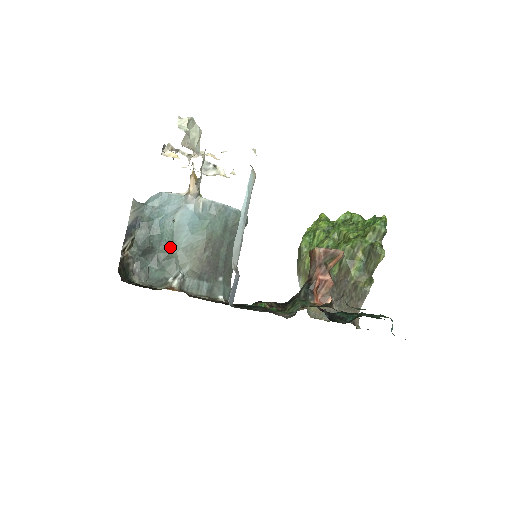
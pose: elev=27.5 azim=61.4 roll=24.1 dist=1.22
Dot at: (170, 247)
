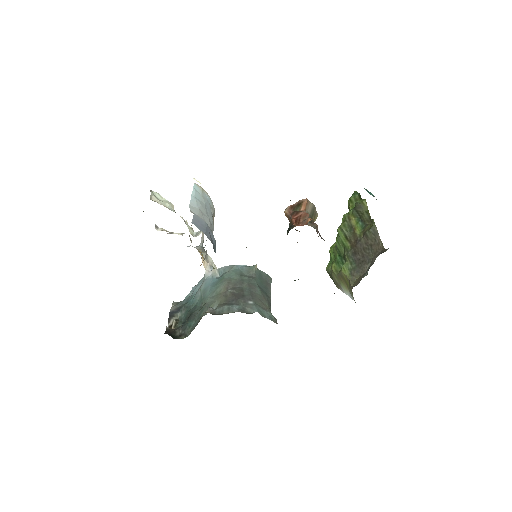
Dot at: (202, 304)
